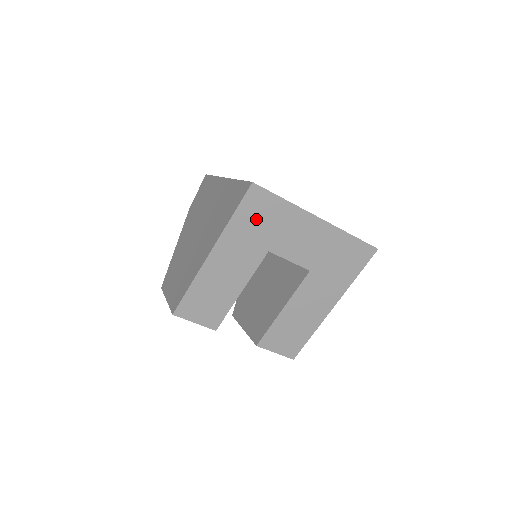
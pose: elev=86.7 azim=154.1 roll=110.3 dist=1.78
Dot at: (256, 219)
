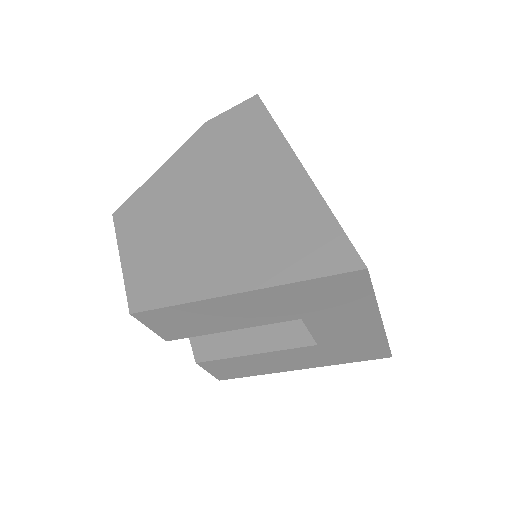
Dot at: (326, 294)
